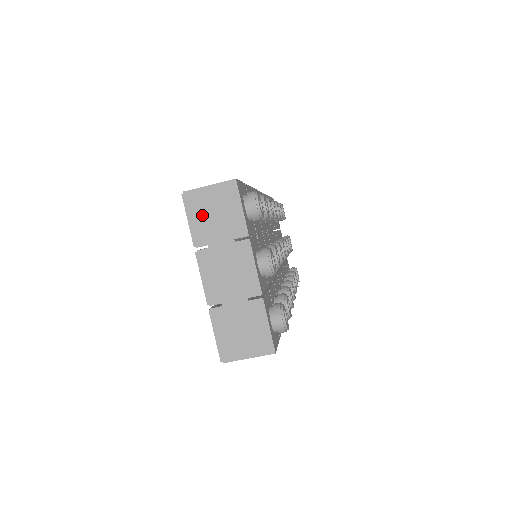
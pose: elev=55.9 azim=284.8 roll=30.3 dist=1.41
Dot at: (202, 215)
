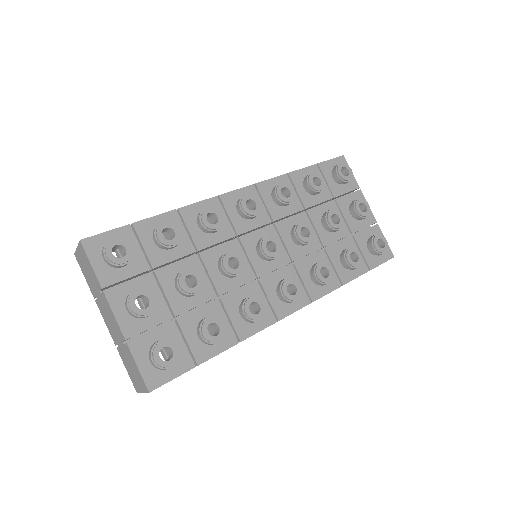
Dot at: (85, 272)
